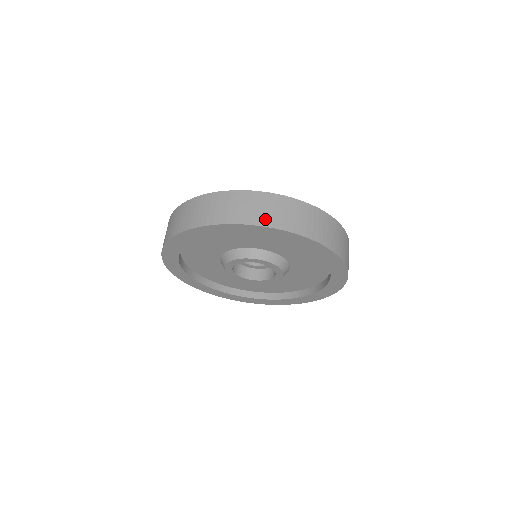
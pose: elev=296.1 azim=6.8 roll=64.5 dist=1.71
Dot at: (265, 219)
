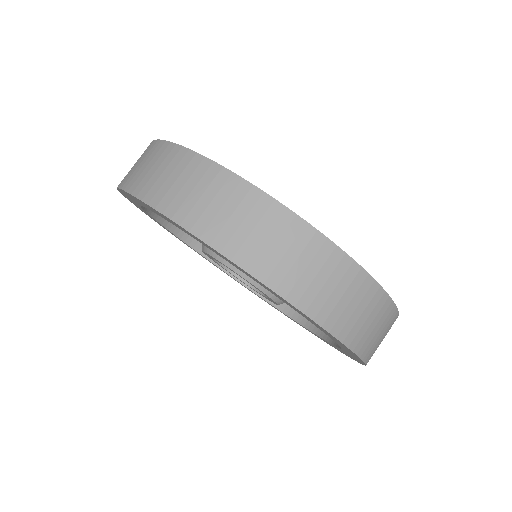
Dot at: (185, 210)
